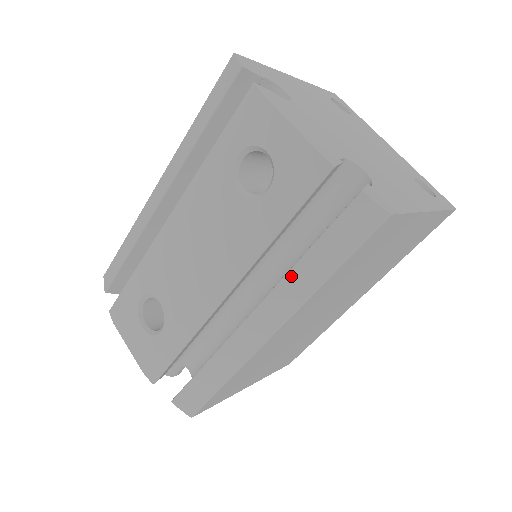
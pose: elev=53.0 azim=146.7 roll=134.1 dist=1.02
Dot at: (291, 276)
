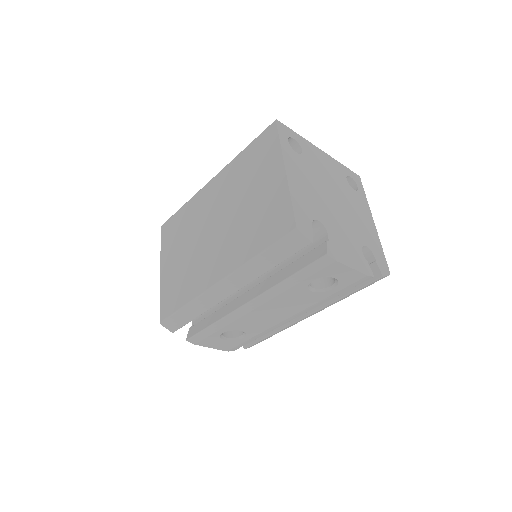
Dot at: (335, 302)
